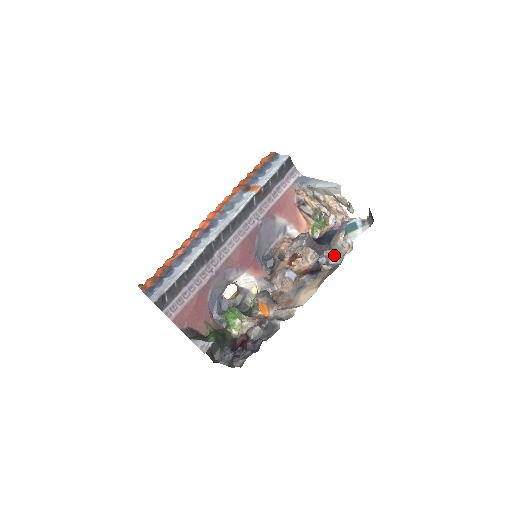
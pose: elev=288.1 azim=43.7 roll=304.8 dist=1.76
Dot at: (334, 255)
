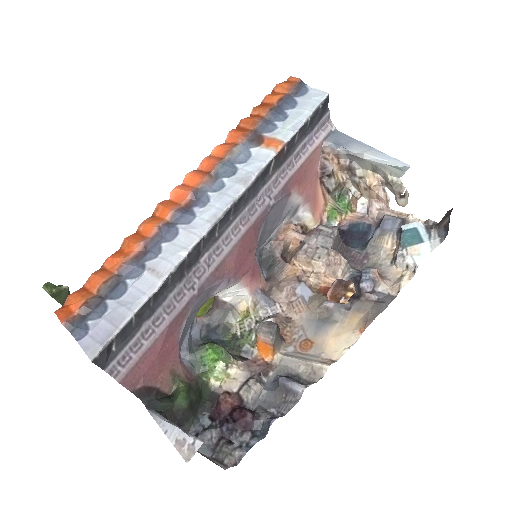
Dot at: (381, 277)
